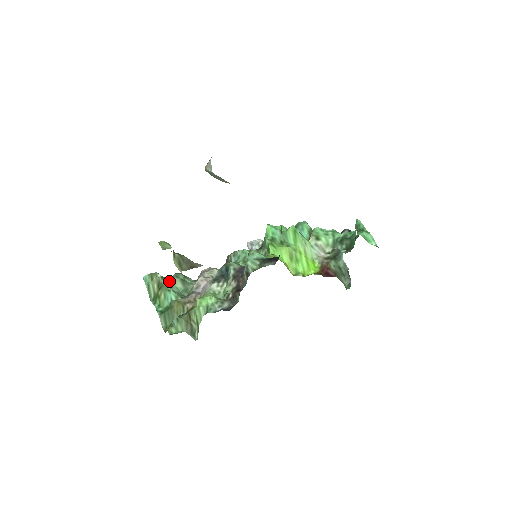
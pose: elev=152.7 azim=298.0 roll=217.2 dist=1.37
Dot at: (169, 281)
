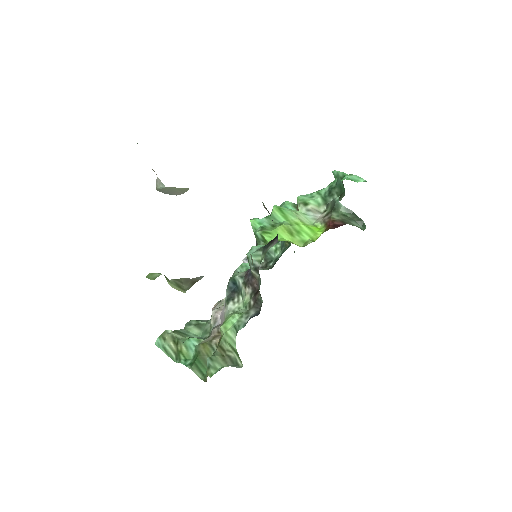
Dot at: (183, 332)
